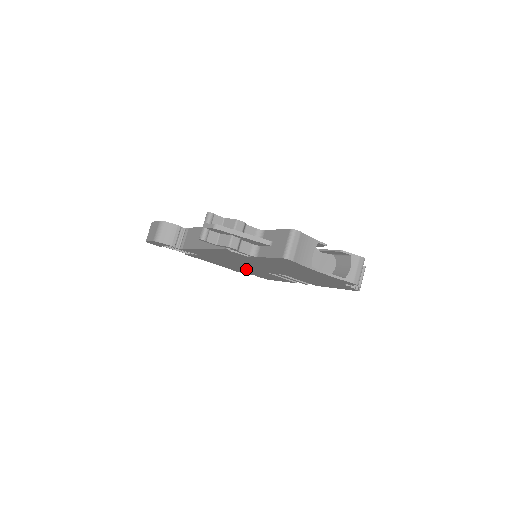
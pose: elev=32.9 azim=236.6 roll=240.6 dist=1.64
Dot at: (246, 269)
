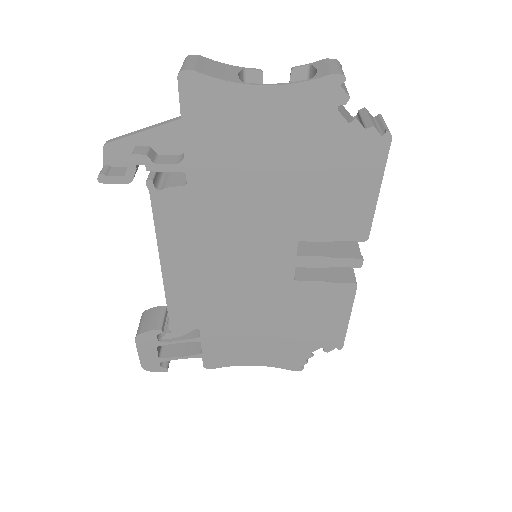
Dot at: (277, 316)
